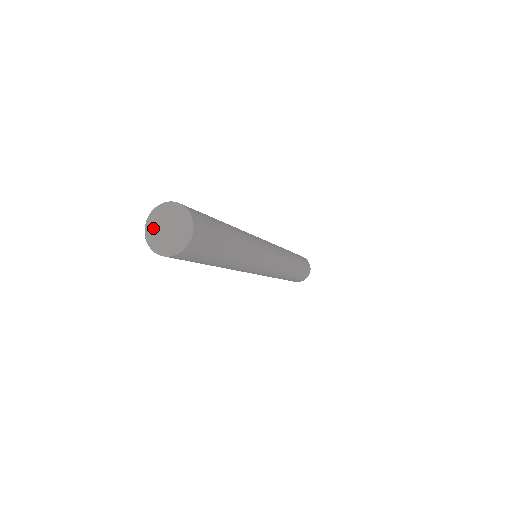
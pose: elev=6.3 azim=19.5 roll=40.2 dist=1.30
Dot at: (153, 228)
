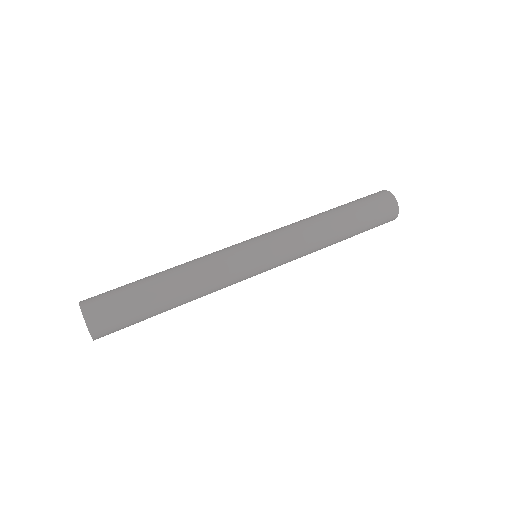
Dot at: occluded
